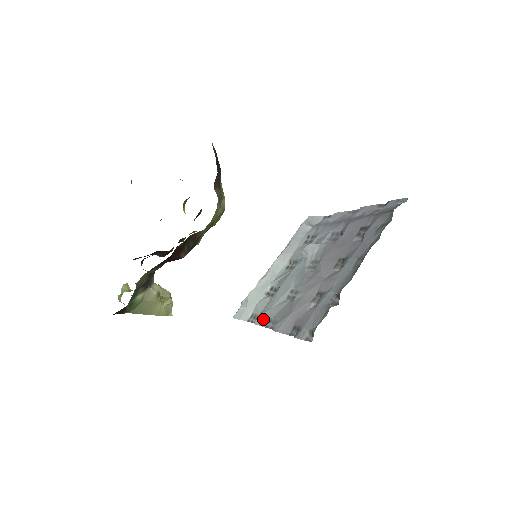
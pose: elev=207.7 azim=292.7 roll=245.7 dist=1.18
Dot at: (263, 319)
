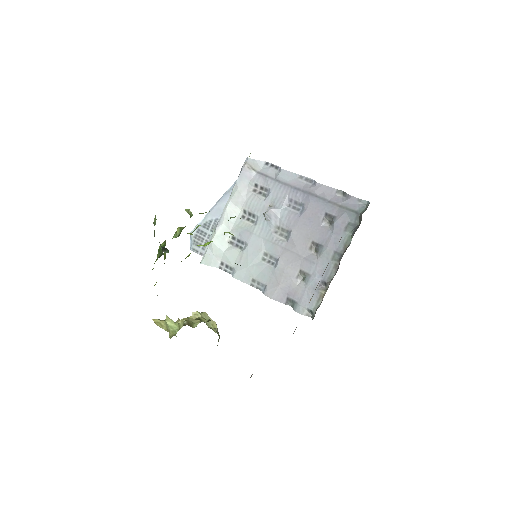
Dot at: (243, 276)
